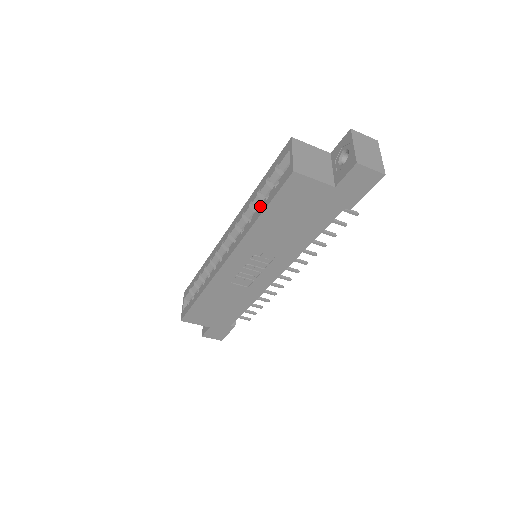
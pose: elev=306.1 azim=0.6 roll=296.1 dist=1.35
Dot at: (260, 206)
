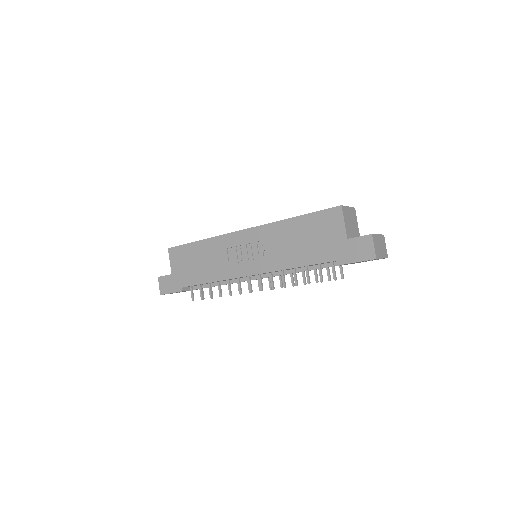
Dot at: occluded
